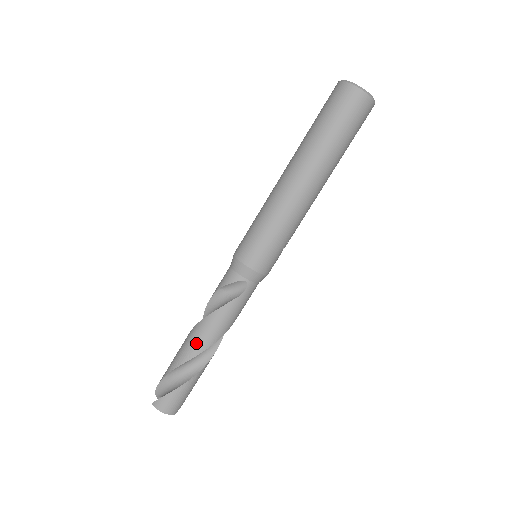
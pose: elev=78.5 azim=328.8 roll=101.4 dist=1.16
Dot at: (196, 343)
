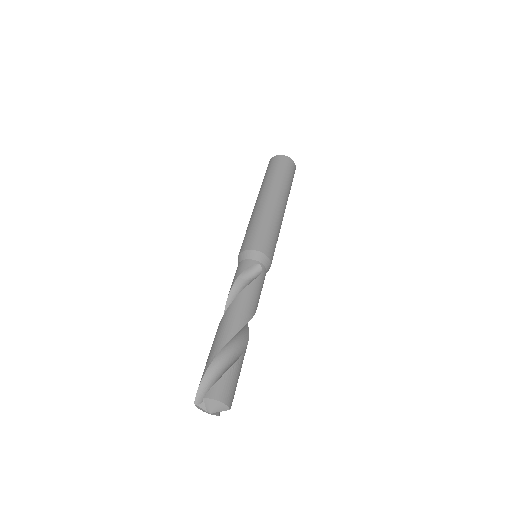
Dot at: (235, 320)
